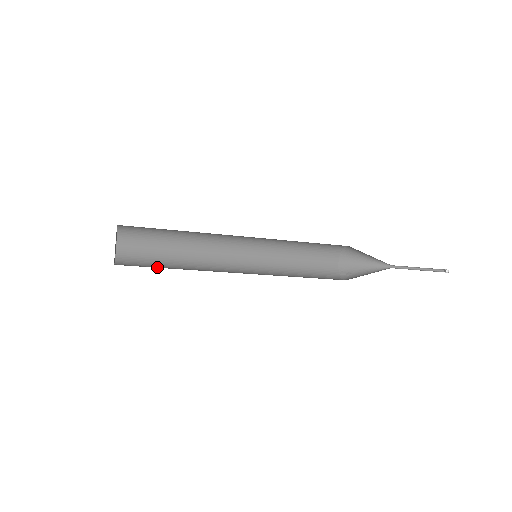
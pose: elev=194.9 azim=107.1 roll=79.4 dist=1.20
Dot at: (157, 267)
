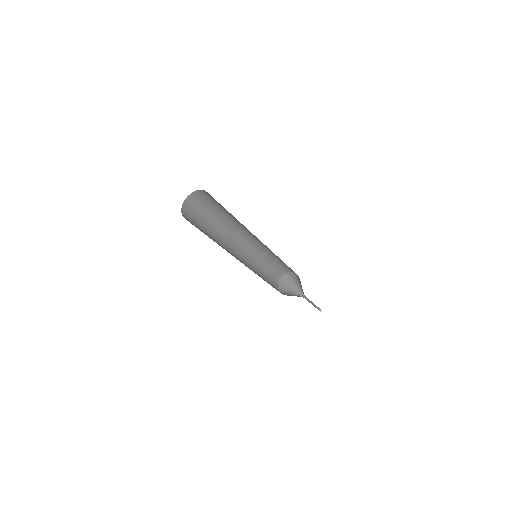
Dot at: occluded
